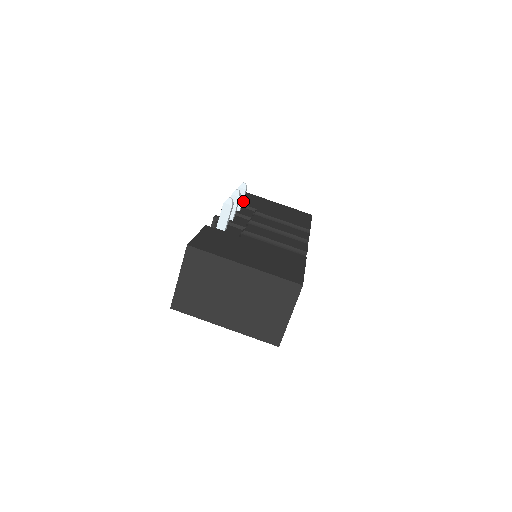
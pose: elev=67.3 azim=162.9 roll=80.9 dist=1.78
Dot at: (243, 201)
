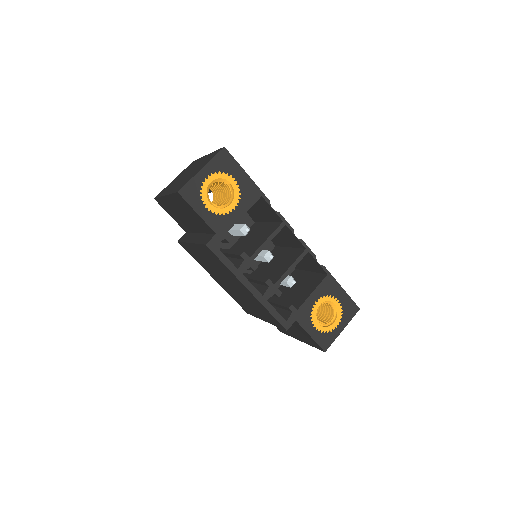
Dot at: occluded
